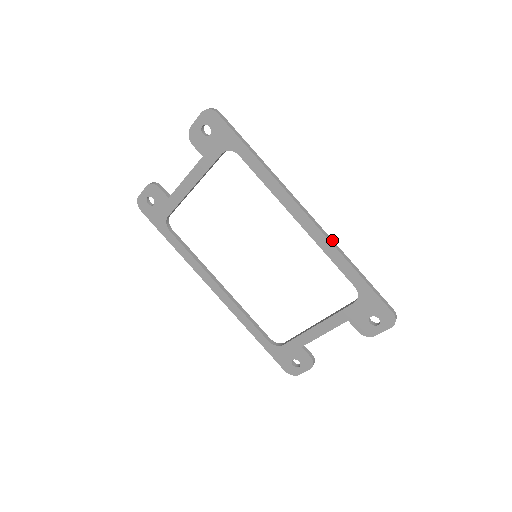
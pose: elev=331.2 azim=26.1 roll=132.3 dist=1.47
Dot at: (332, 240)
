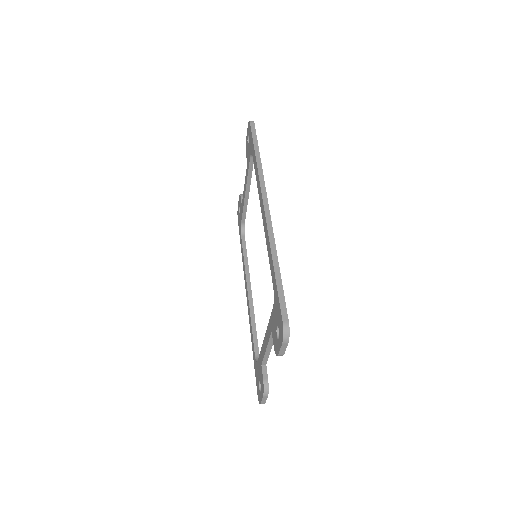
Dot at: (273, 233)
